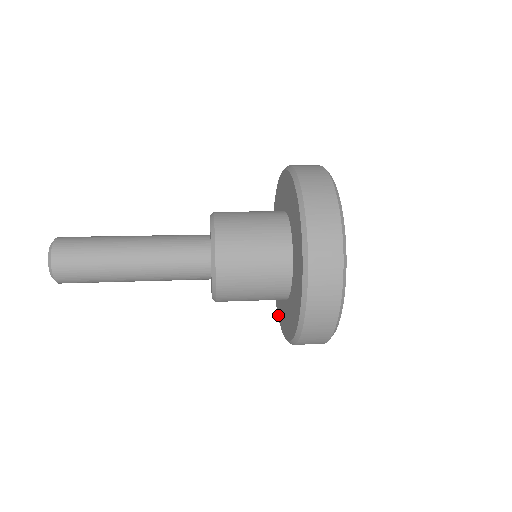
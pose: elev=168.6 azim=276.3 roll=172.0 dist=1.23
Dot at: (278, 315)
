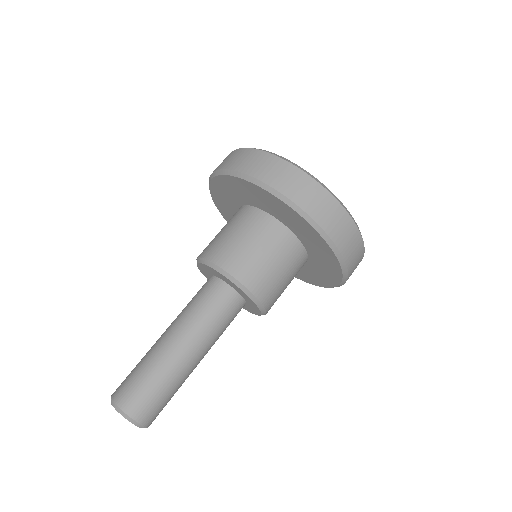
Dot at: occluded
